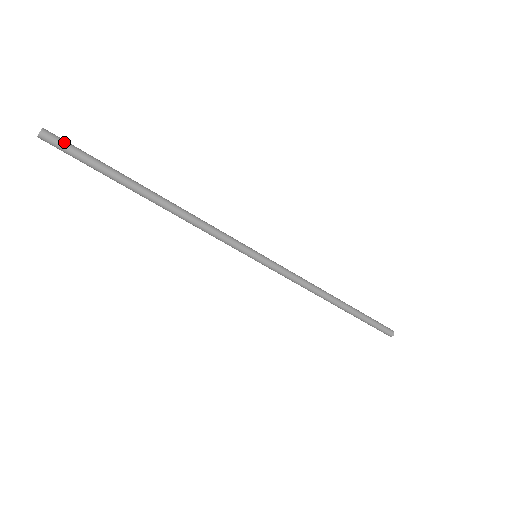
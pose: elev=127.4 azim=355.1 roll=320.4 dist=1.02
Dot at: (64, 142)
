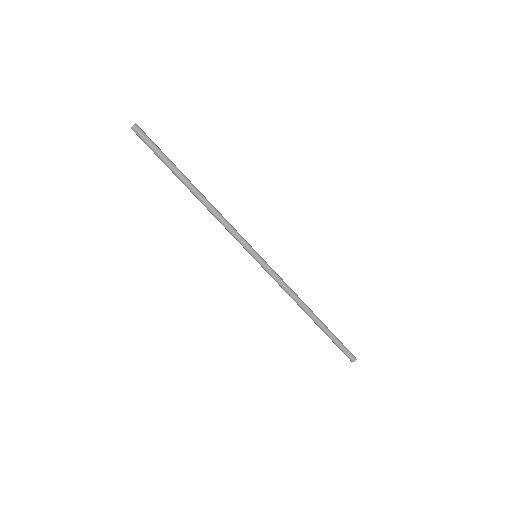
Dot at: occluded
